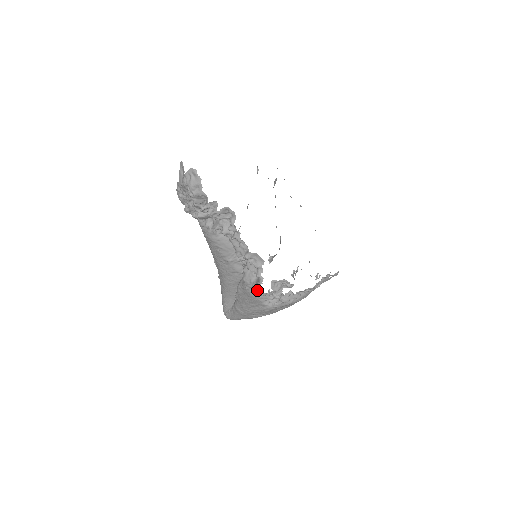
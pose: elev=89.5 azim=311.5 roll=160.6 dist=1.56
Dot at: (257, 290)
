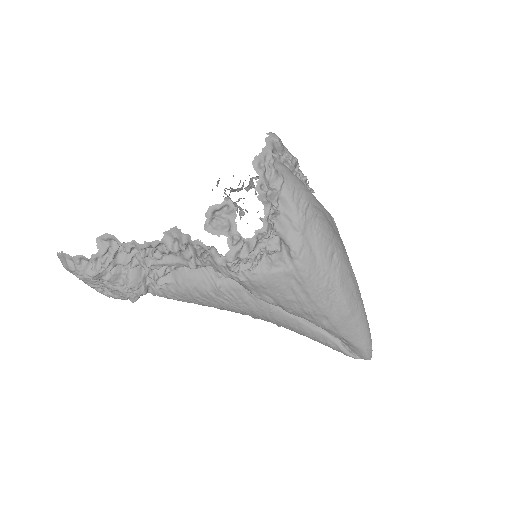
Dot at: (214, 258)
